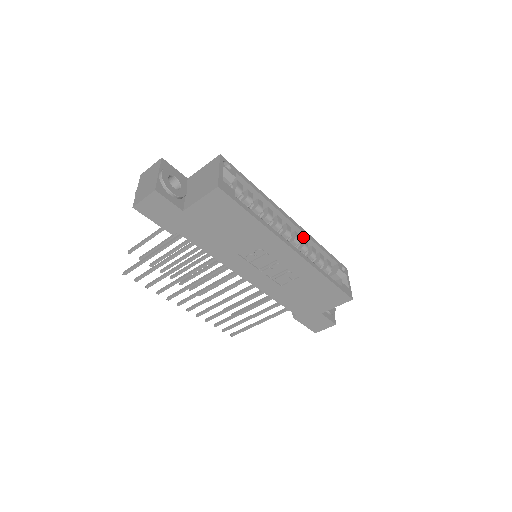
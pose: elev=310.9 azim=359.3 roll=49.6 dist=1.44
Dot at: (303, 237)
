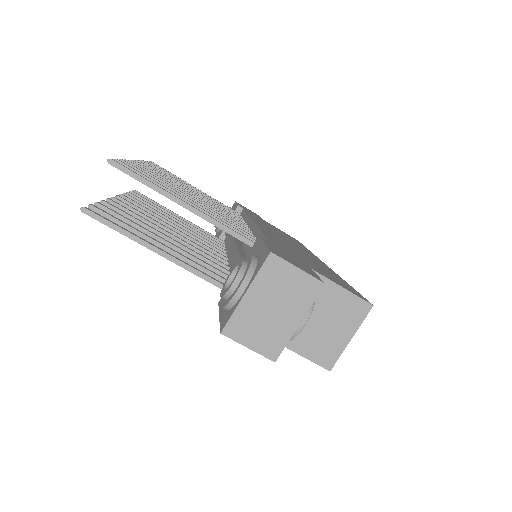
Dot at: occluded
